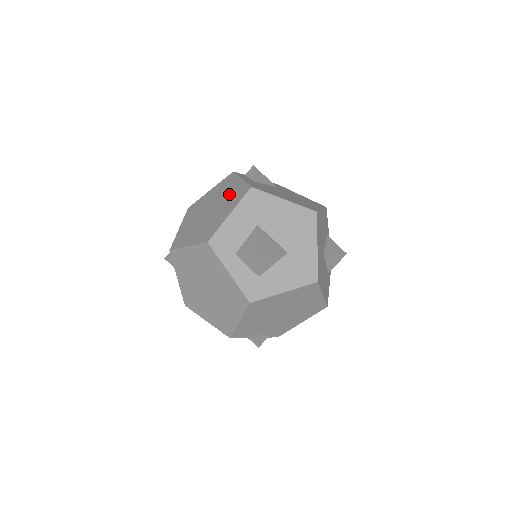
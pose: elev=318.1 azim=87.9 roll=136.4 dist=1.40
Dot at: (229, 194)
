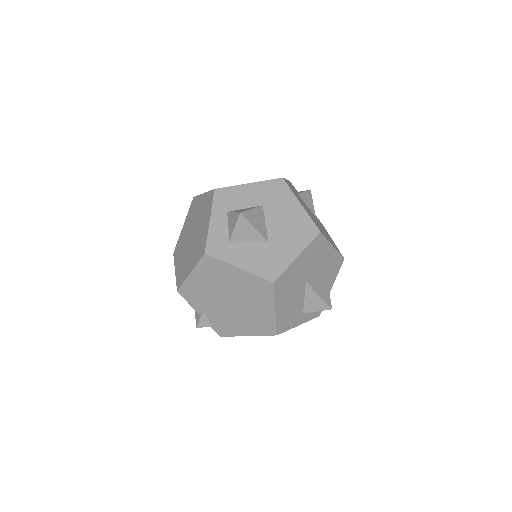
Dot at: occluded
